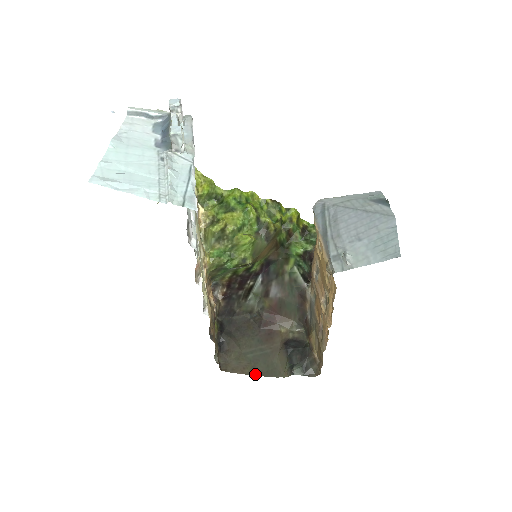
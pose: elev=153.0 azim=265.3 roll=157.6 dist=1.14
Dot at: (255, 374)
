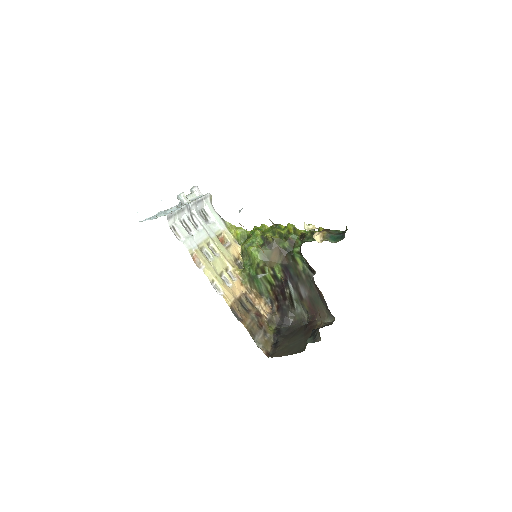
Dot at: occluded
